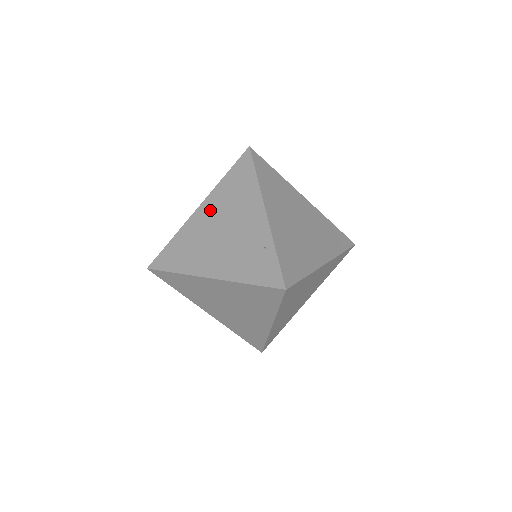
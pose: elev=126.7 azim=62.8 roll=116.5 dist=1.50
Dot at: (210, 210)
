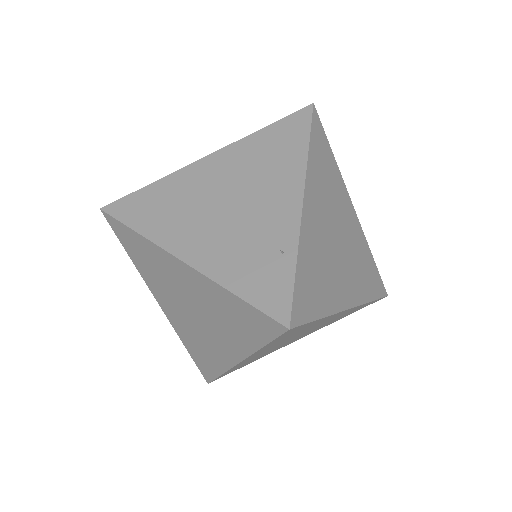
Dot at: (223, 166)
